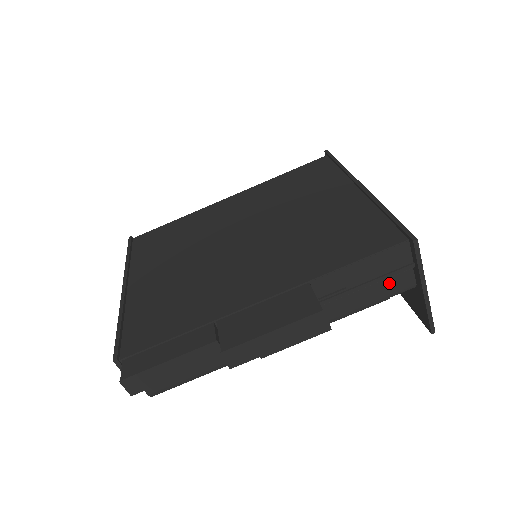
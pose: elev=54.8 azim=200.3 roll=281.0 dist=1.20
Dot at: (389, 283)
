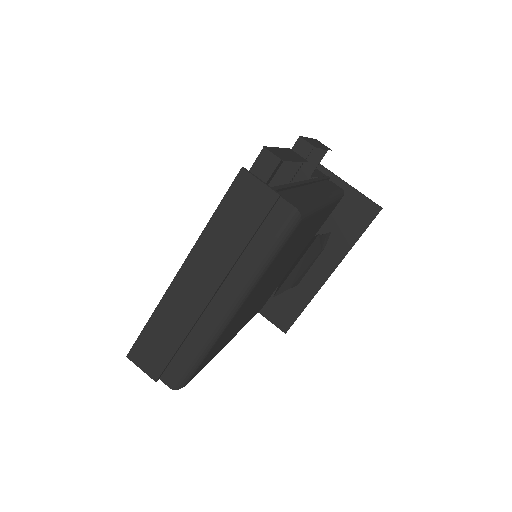
Dot at: occluded
